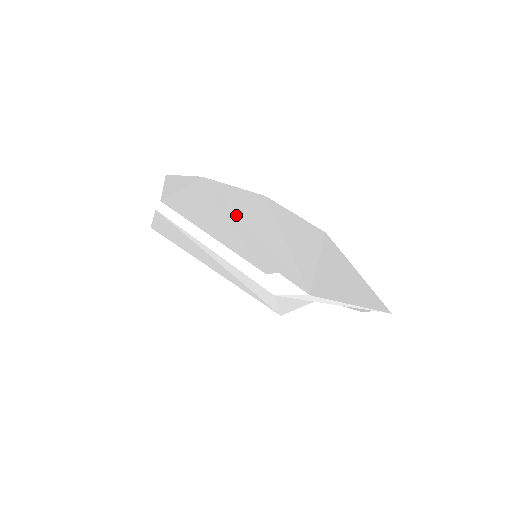
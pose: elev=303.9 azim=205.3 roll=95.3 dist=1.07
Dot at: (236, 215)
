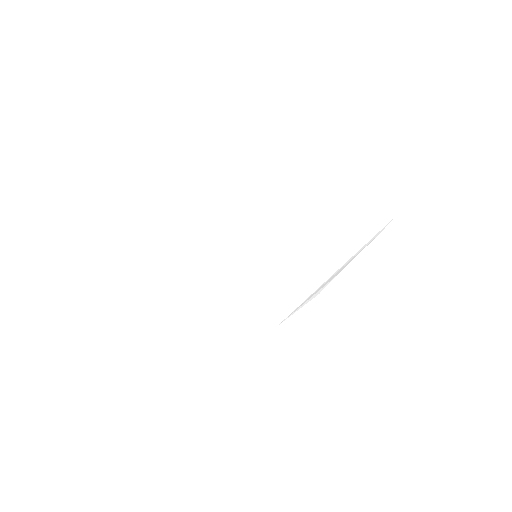
Dot at: (235, 190)
